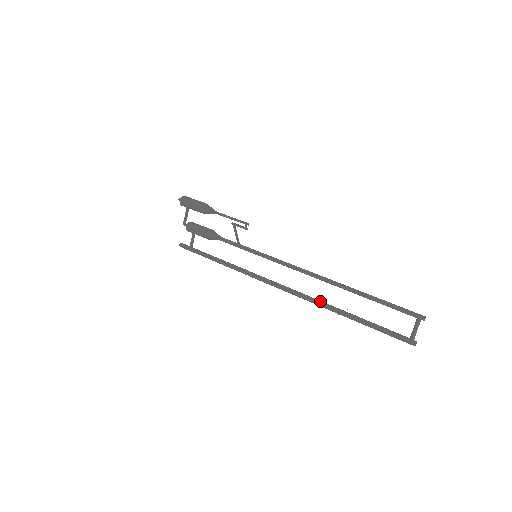
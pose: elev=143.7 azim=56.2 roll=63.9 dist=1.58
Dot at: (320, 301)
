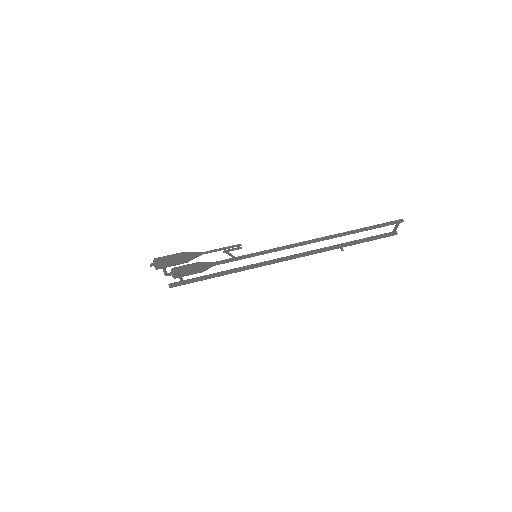
Dot at: (322, 250)
